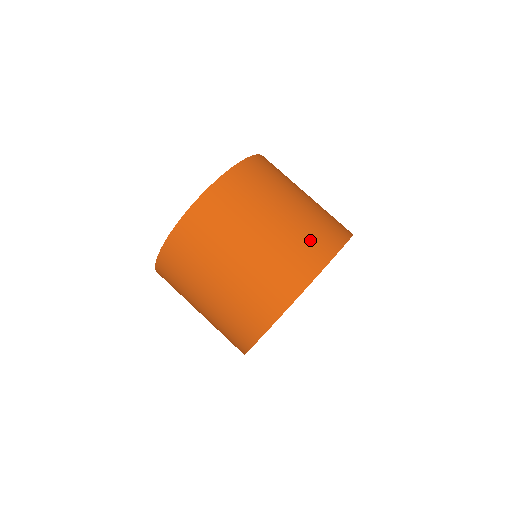
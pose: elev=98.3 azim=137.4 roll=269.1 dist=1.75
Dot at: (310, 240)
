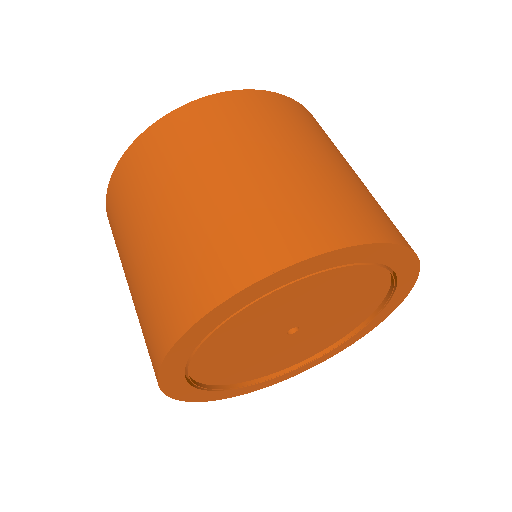
Dot at: (371, 207)
